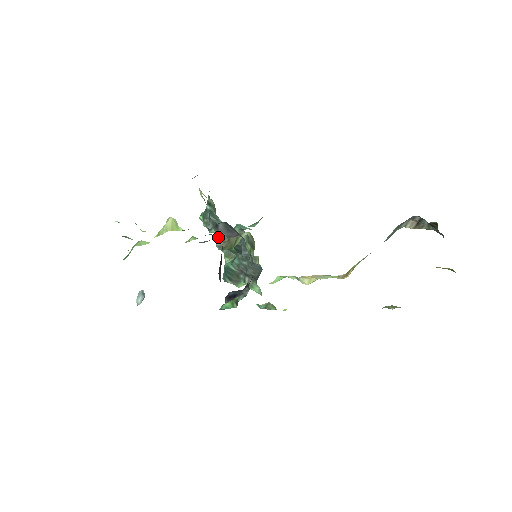
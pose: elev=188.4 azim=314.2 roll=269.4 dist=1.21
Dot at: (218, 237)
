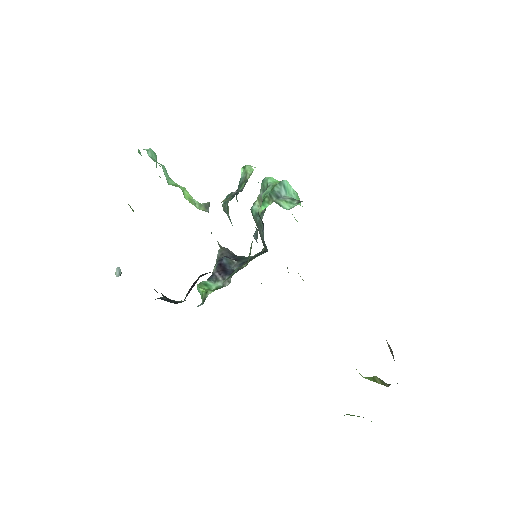
Dot at: (218, 242)
